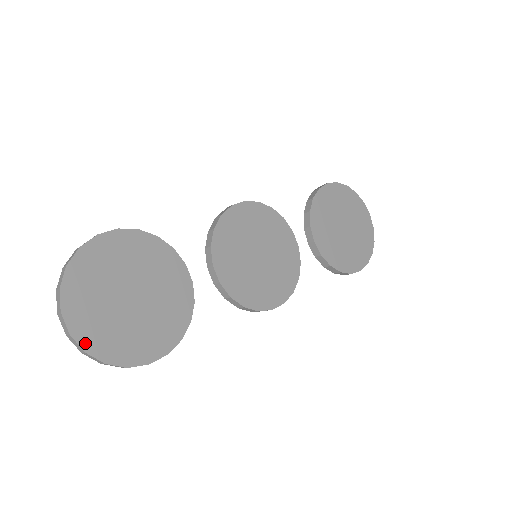
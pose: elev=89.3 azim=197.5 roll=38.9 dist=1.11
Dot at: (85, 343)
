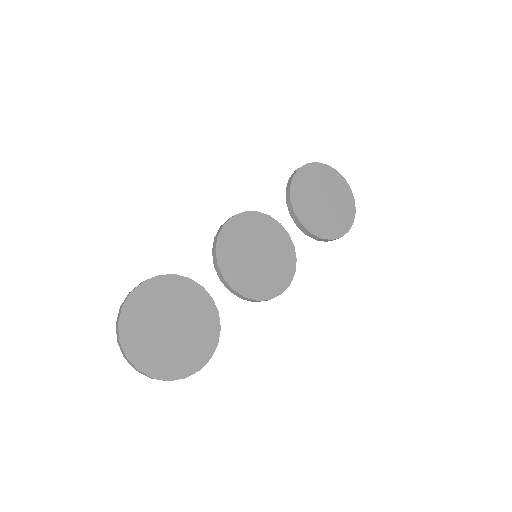
Dot at: (150, 372)
